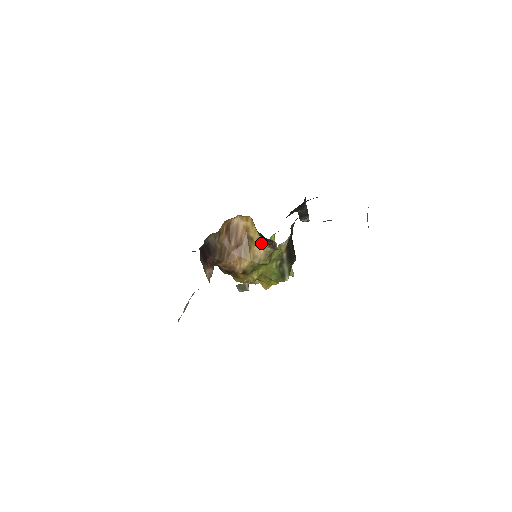
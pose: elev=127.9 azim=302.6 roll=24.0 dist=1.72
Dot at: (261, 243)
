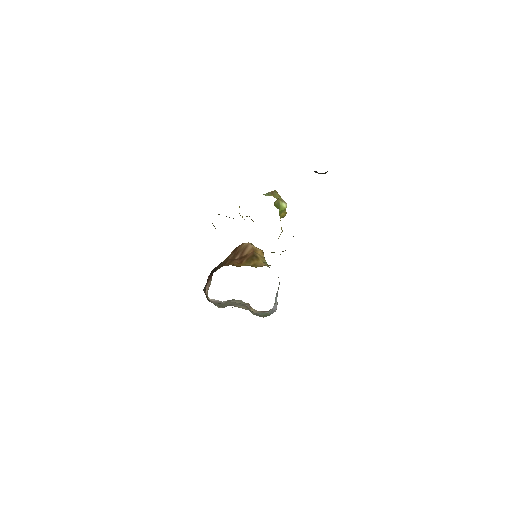
Dot at: (265, 263)
